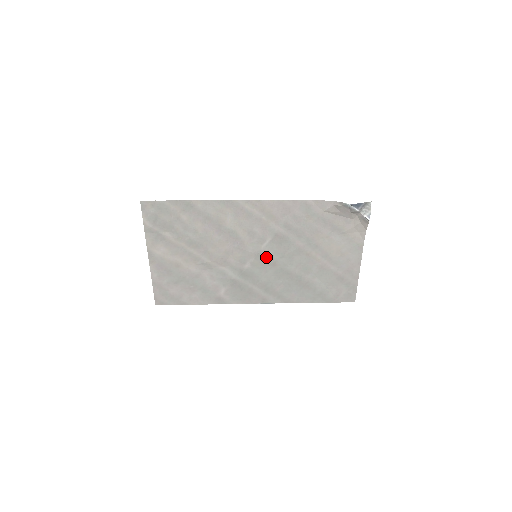
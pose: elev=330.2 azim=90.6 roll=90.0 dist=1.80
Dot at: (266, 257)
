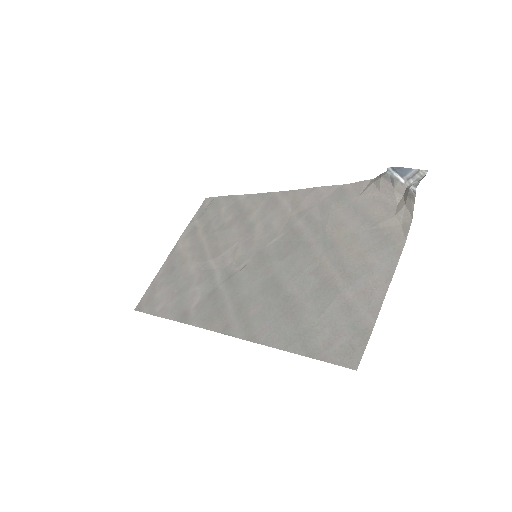
Dot at: (265, 258)
